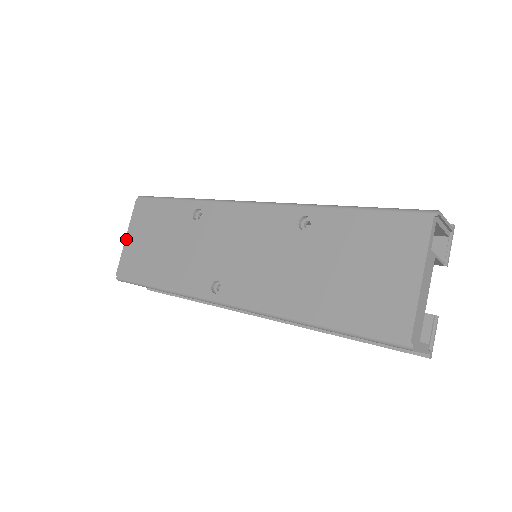
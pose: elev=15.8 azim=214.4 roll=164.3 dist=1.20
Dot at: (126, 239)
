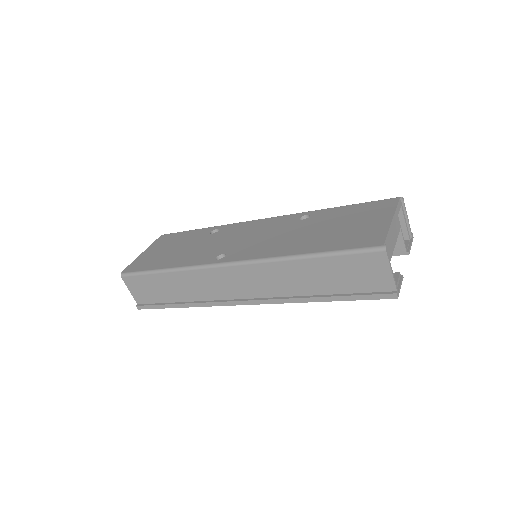
Dot at: (142, 254)
